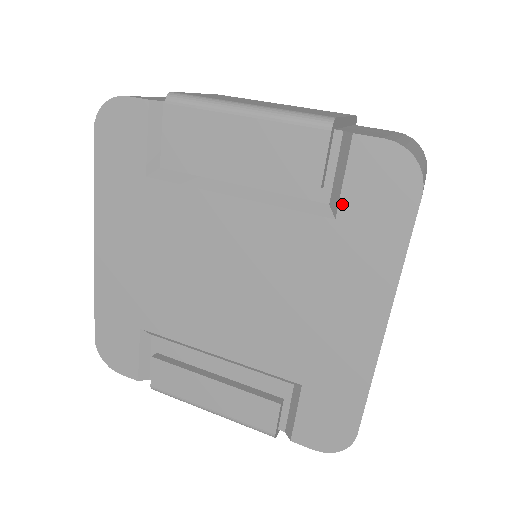
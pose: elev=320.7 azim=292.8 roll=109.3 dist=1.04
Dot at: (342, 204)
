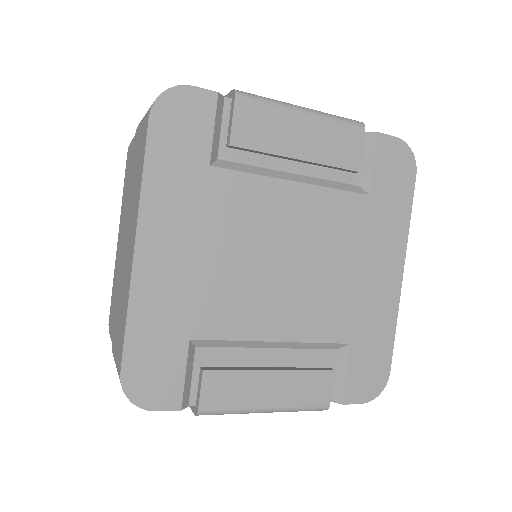
Dot at: (373, 183)
